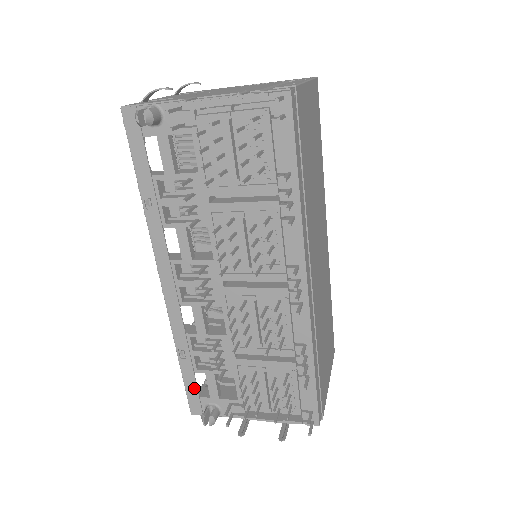
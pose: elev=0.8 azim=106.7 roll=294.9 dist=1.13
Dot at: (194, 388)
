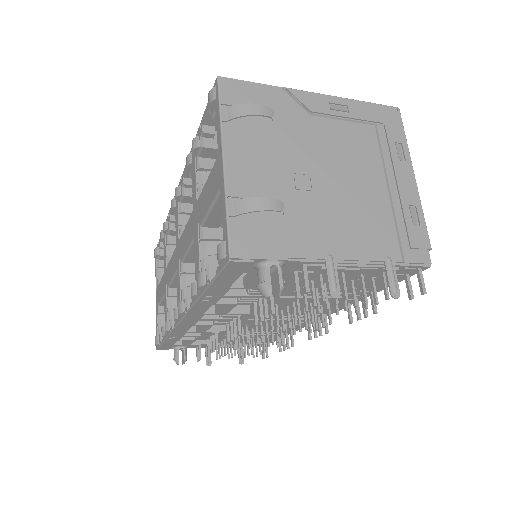
Dot at: (170, 345)
